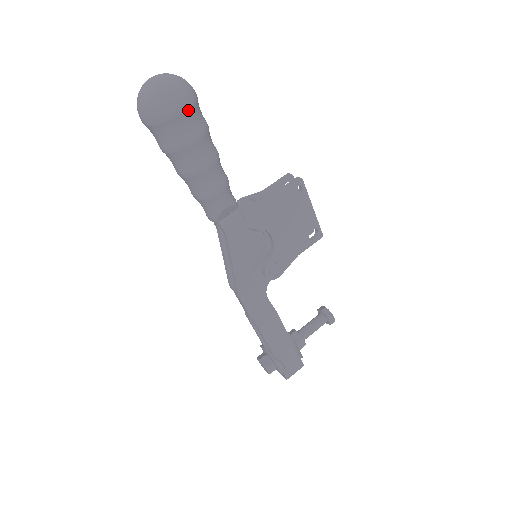
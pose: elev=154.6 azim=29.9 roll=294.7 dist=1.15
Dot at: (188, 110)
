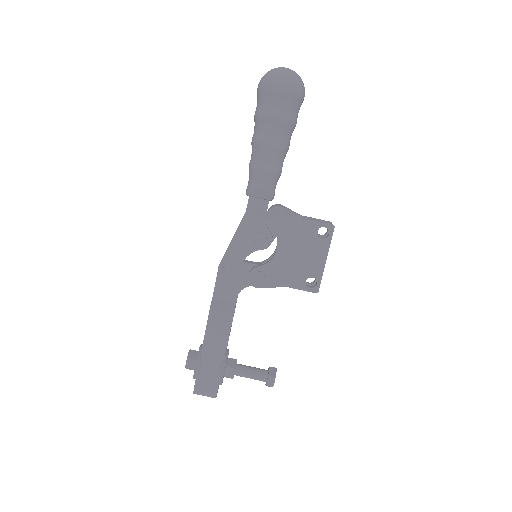
Dot at: (287, 95)
